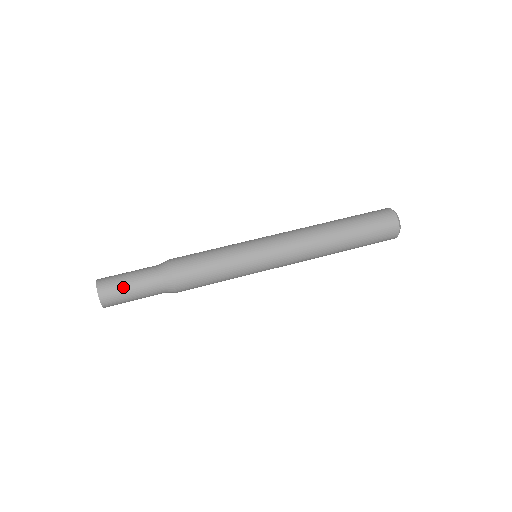
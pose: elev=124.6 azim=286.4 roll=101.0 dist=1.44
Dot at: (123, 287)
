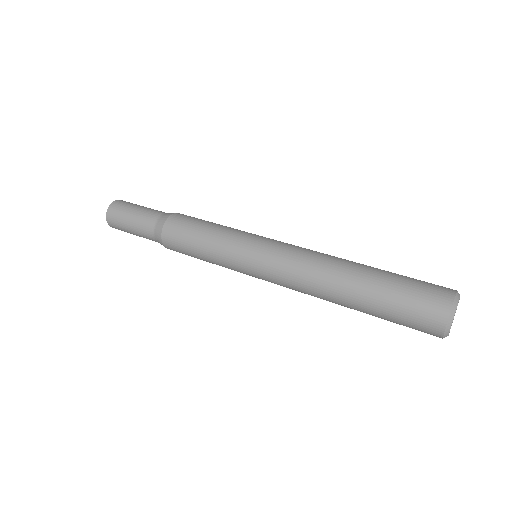
Dot at: (131, 208)
